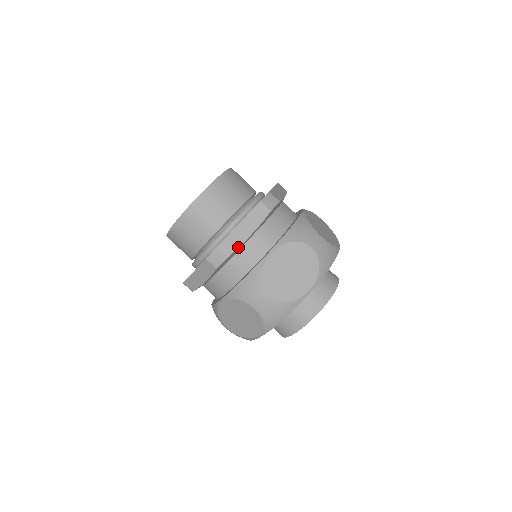
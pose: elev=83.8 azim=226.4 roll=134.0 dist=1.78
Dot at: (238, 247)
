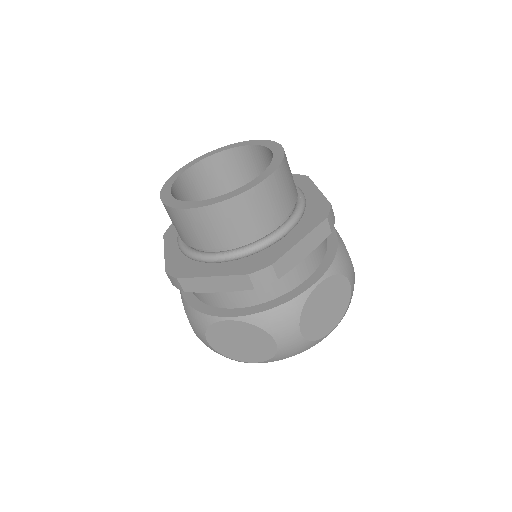
Dot at: (199, 292)
